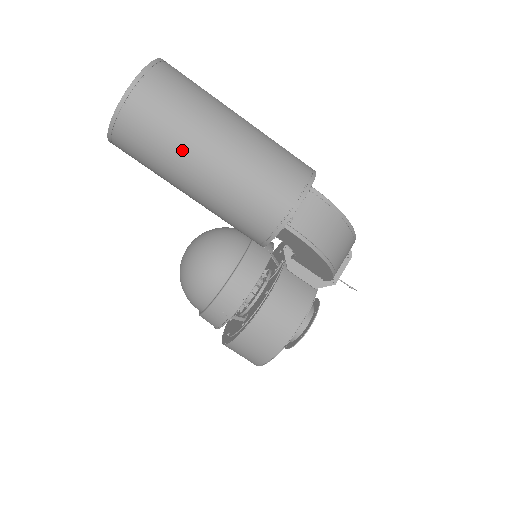
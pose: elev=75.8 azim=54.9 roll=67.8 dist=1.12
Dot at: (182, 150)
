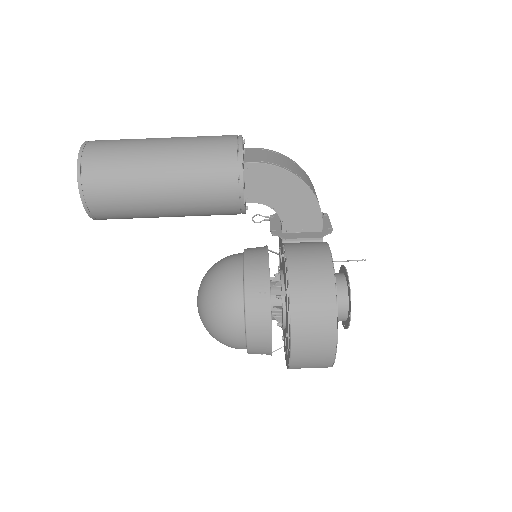
Dot at: (138, 154)
